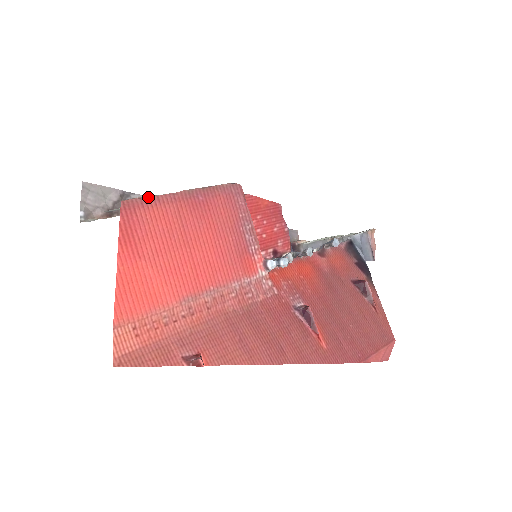
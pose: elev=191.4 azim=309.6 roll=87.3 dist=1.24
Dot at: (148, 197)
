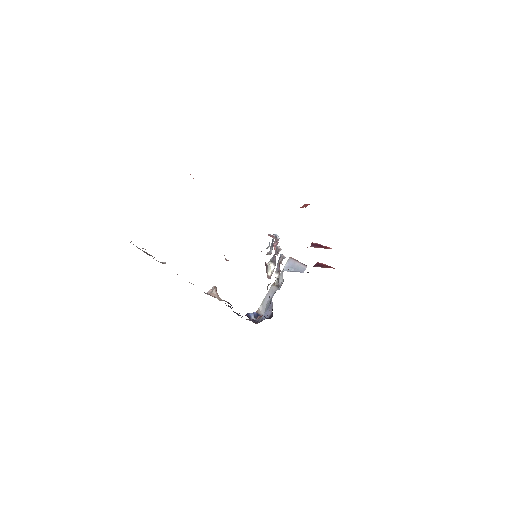
Dot at: occluded
